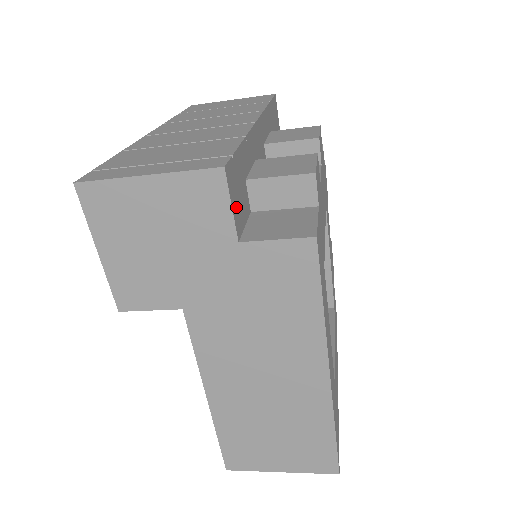
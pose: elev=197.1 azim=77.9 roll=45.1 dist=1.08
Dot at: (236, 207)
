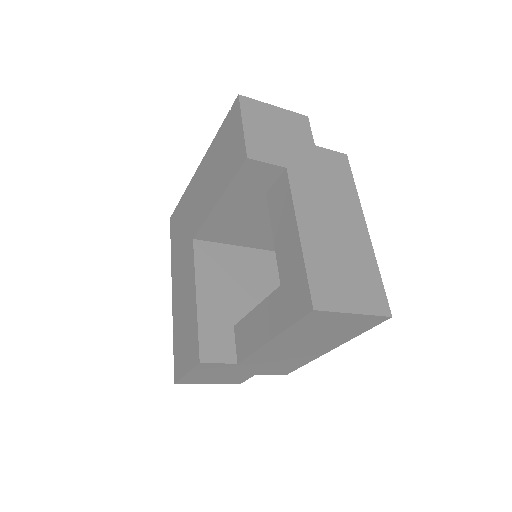
Dot at: occluded
